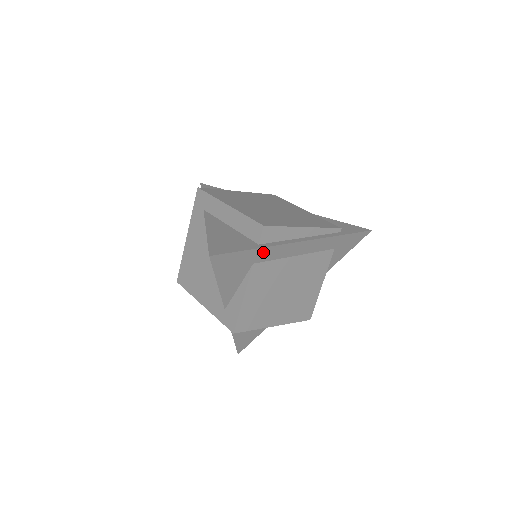
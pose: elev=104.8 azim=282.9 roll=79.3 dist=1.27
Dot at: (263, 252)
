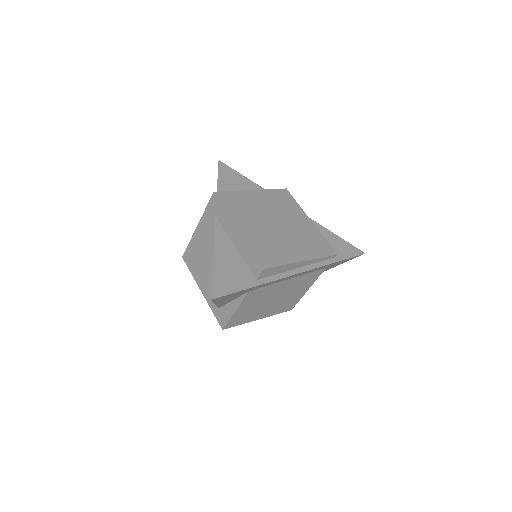
Dot at: (259, 286)
